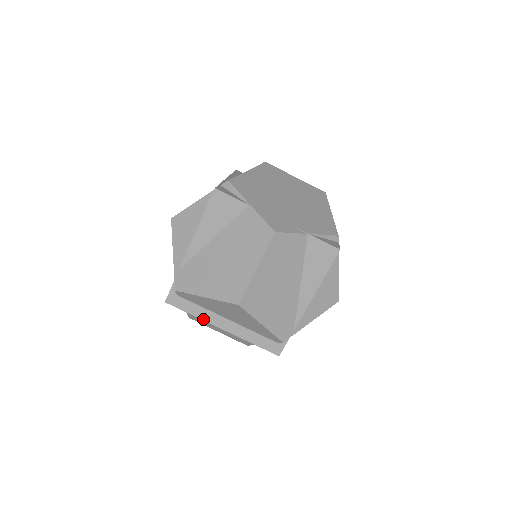
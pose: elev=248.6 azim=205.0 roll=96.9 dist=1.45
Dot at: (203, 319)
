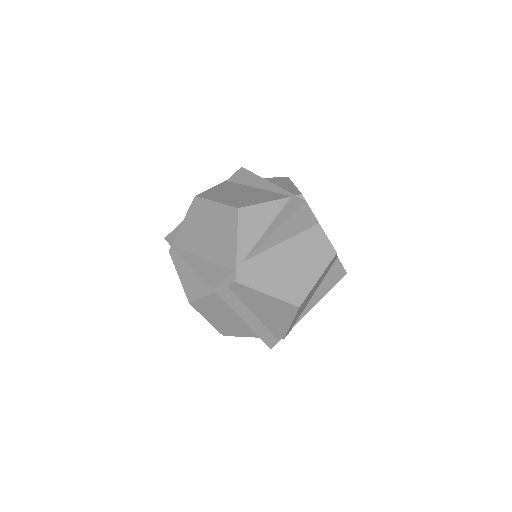
Dot at: (235, 311)
